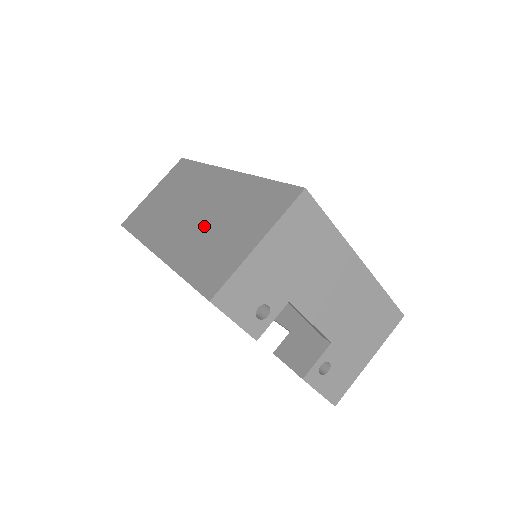
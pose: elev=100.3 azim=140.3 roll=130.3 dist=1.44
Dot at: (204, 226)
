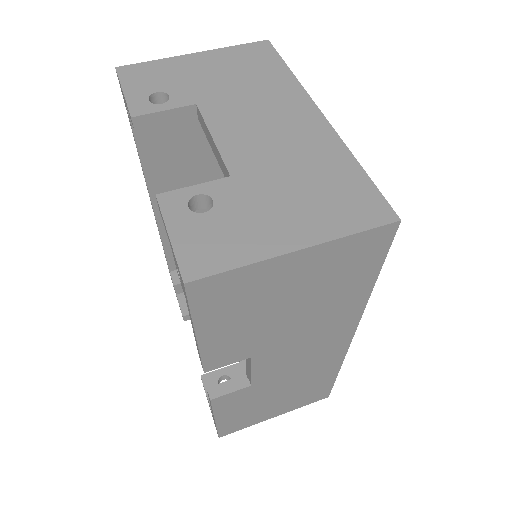
Dot at: occluded
